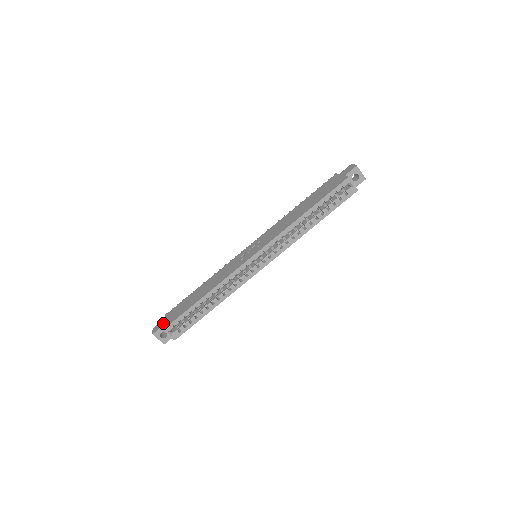
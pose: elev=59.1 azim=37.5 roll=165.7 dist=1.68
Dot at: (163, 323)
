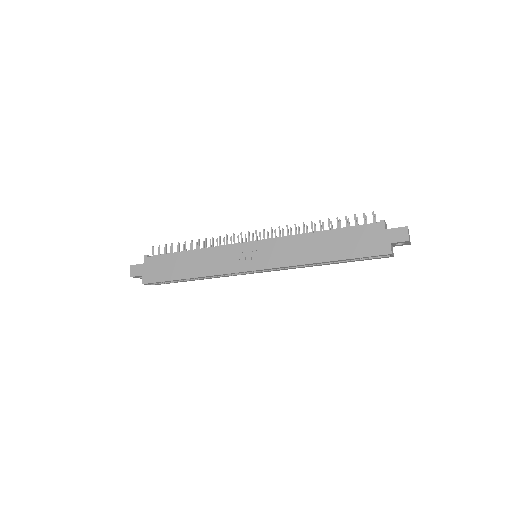
Dot at: (142, 272)
